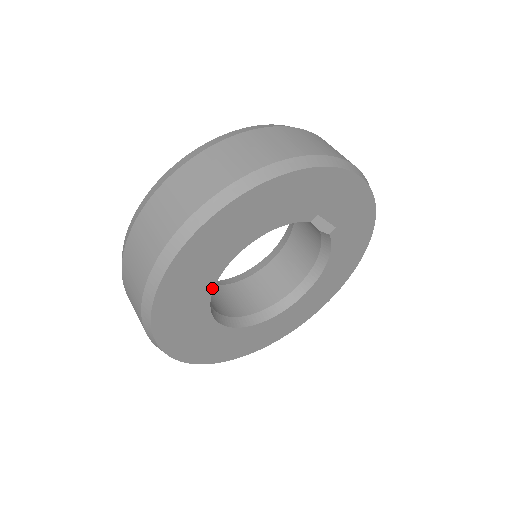
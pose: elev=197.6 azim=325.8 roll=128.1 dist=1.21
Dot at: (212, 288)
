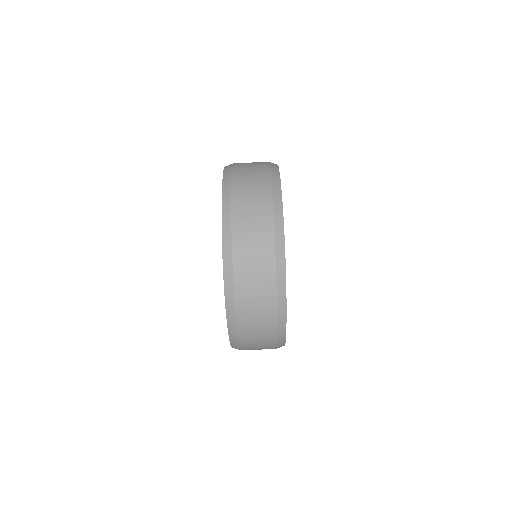
Dot at: occluded
